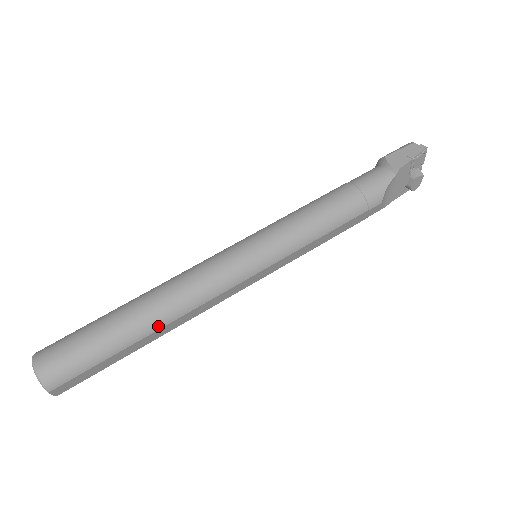
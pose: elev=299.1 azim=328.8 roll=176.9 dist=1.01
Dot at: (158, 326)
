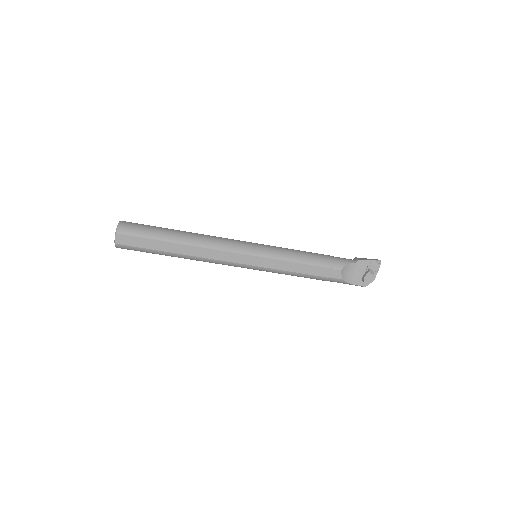
Dot at: (186, 242)
